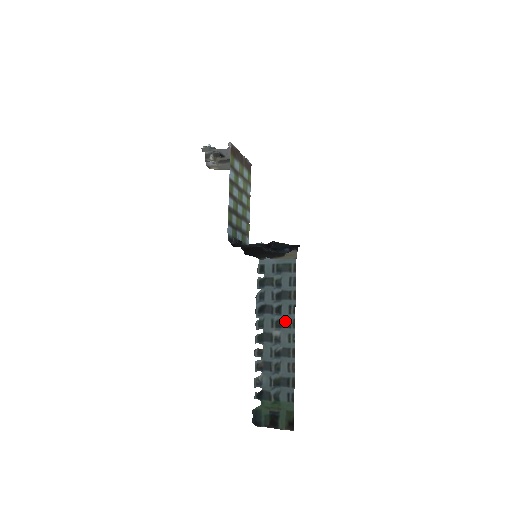
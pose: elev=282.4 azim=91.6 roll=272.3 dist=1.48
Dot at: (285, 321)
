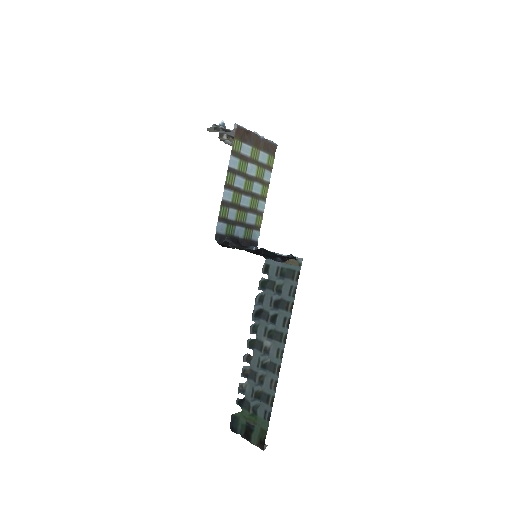
Dot at: (277, 333)
